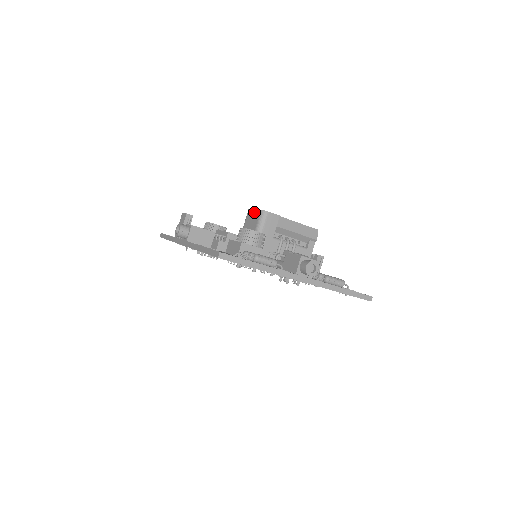
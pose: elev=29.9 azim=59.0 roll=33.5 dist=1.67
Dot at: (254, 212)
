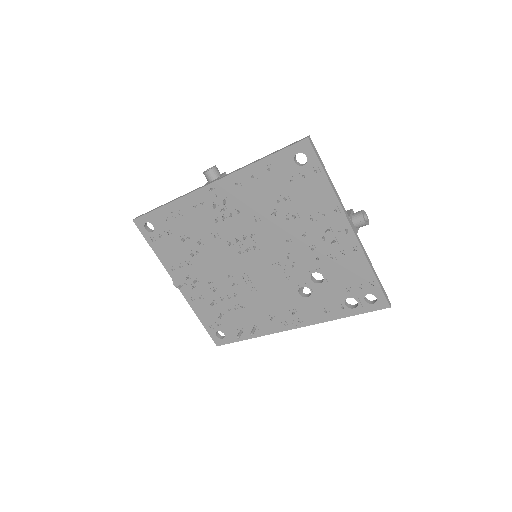
Dot at: occluded
